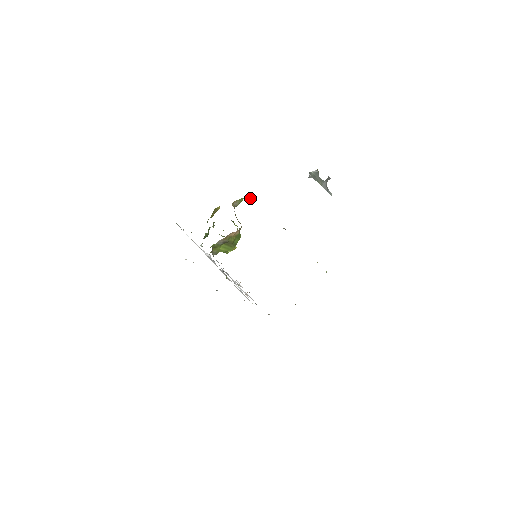
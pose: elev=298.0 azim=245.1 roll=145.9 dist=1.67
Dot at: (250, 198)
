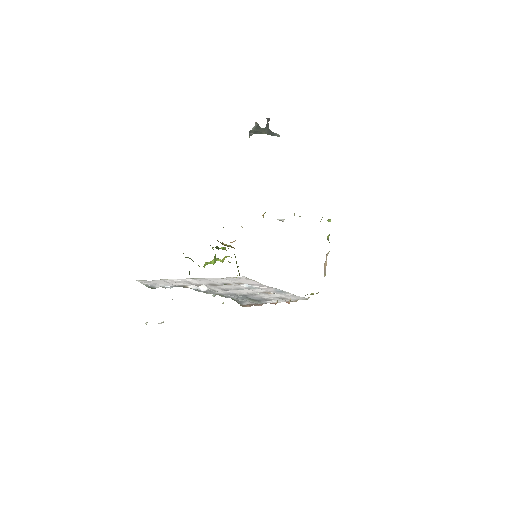
Dot at: occluded
